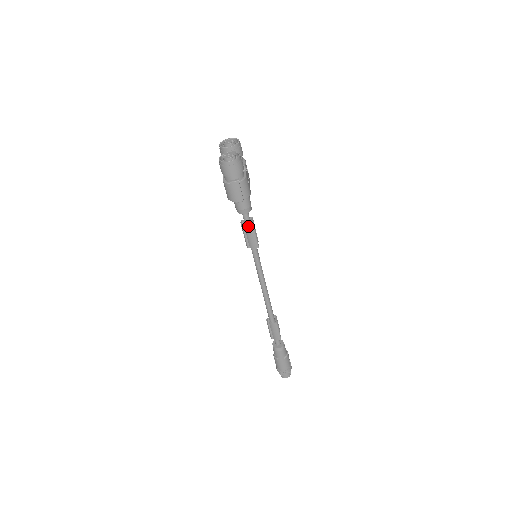
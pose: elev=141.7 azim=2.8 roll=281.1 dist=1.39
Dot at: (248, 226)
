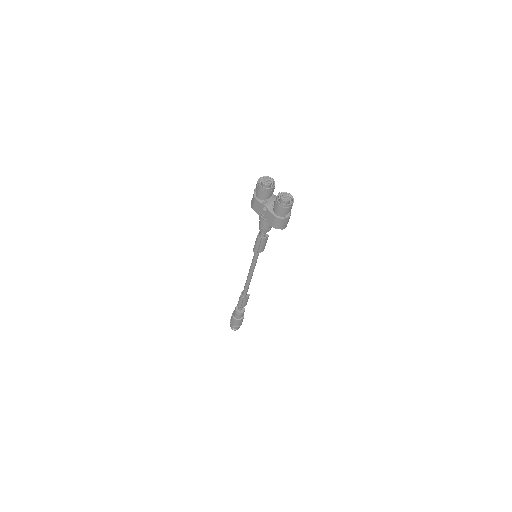
Dot at: (265, 239)
